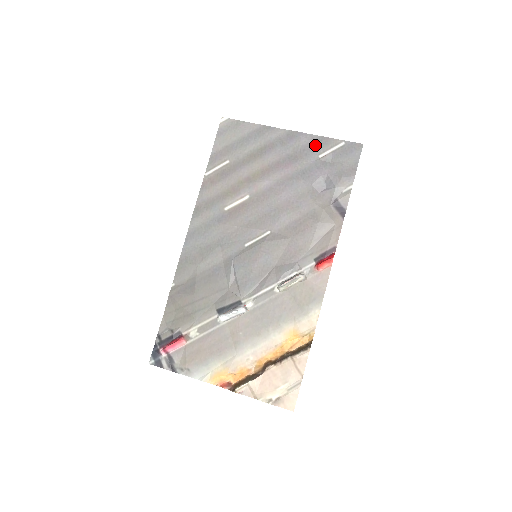
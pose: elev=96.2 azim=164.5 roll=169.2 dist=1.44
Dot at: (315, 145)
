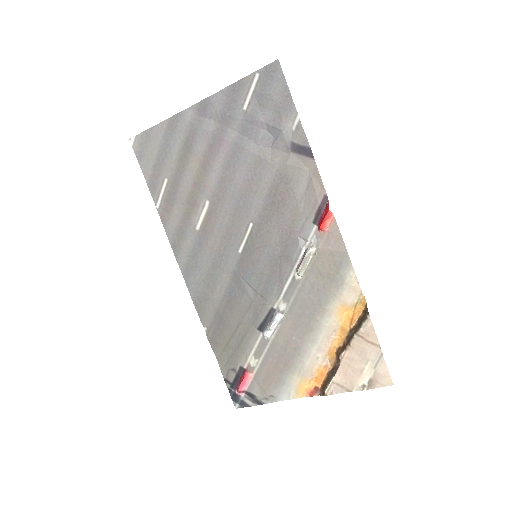
Dot at: (231, 100)
